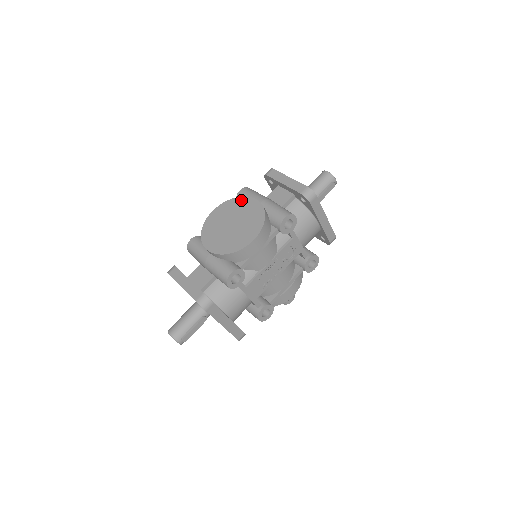
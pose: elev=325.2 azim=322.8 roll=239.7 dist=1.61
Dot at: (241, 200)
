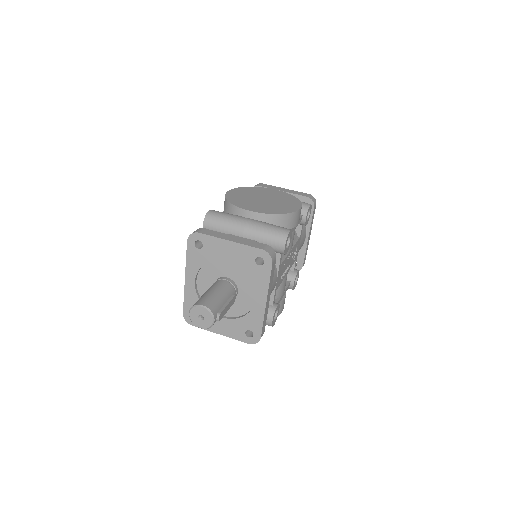
Dot at: (257, 188)
